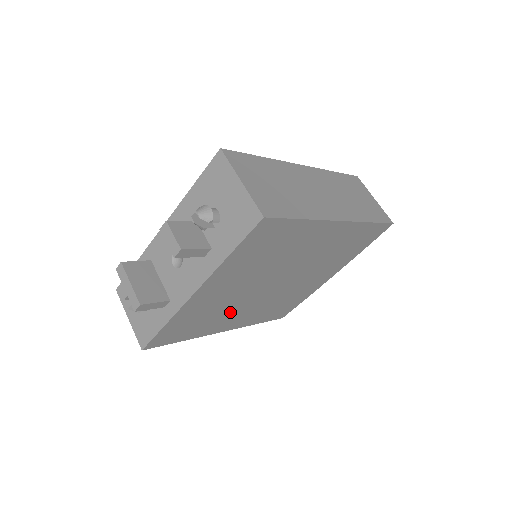
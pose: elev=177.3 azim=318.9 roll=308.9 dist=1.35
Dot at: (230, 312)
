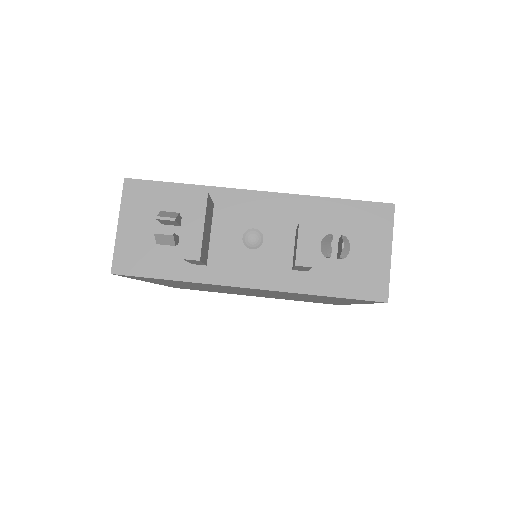
Dot at: (196, 286)
